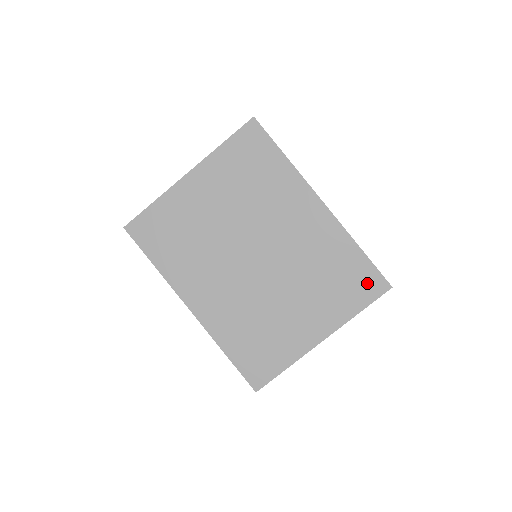
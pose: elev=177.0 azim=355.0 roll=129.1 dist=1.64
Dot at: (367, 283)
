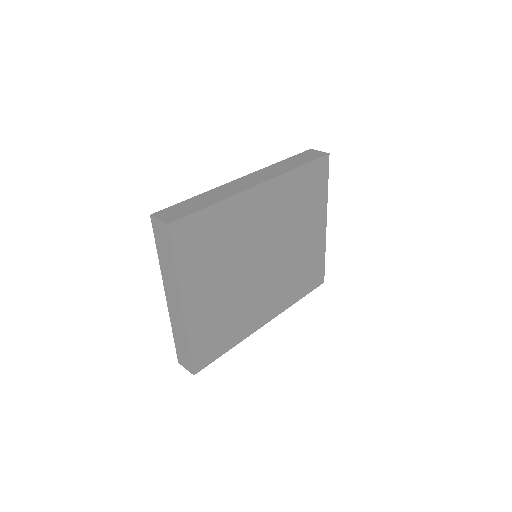
Dot at: (319, 173)
